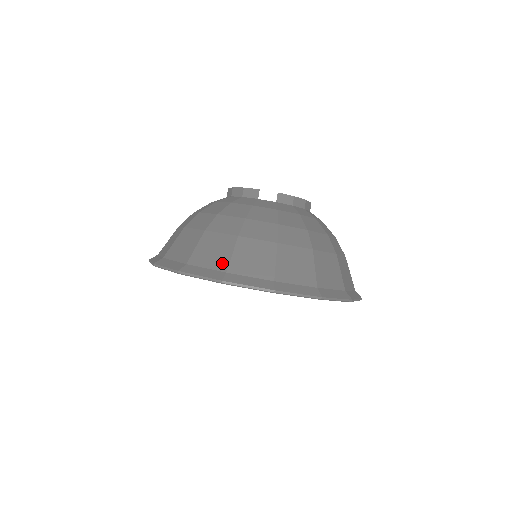
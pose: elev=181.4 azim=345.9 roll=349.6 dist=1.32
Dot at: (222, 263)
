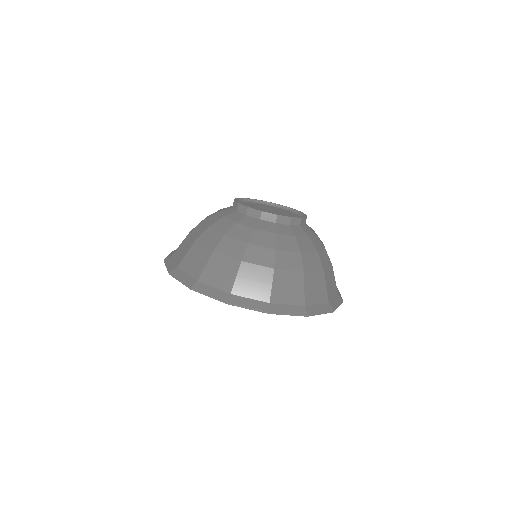
Dot at: (227, 285)
